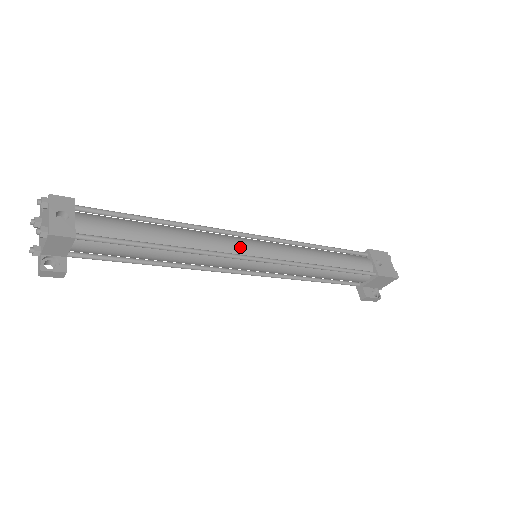
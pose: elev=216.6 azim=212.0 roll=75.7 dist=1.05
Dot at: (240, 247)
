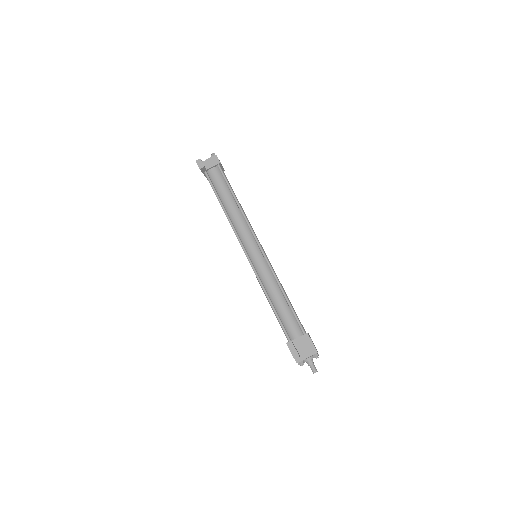
Dot at: occluded
